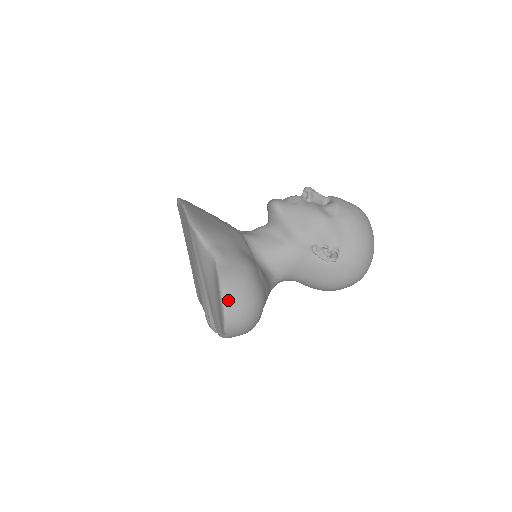
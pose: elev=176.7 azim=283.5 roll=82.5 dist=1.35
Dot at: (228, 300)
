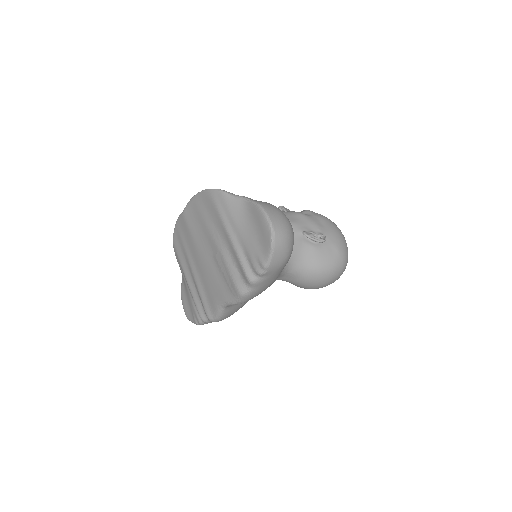
Dot at: (270, 214)
